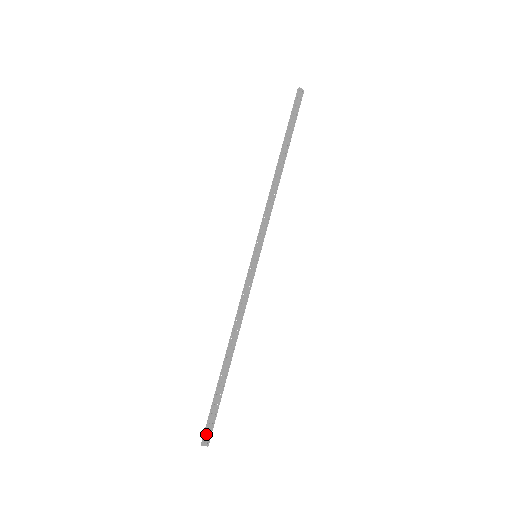
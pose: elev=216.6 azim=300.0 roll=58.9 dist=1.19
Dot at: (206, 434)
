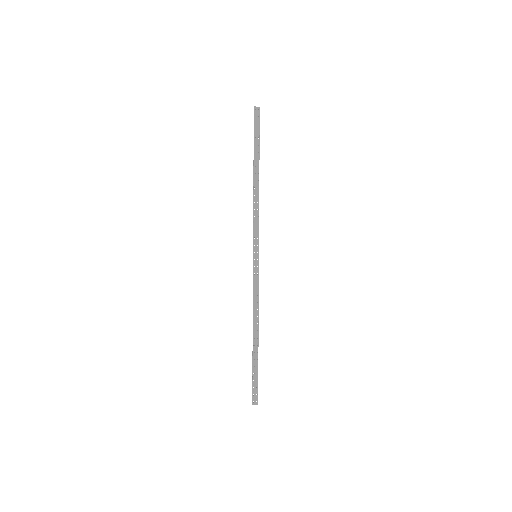
Dot at: (254, 396)
